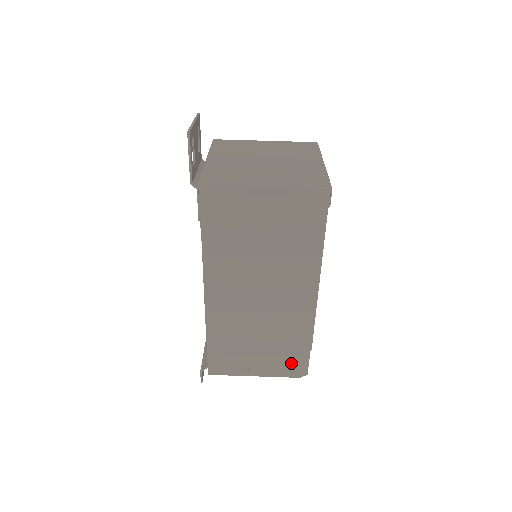
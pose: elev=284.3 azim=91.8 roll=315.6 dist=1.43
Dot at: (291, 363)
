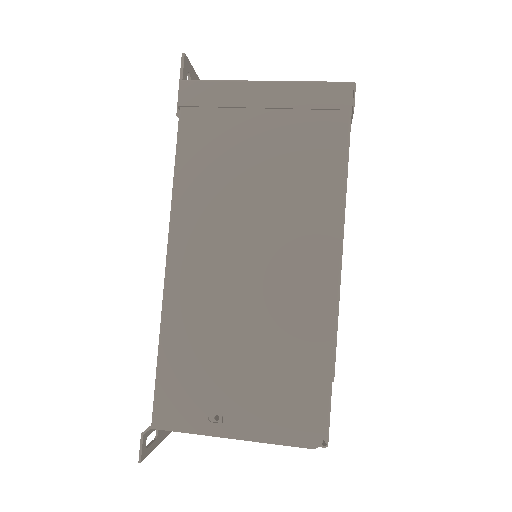
Dot at: (297, 410)
